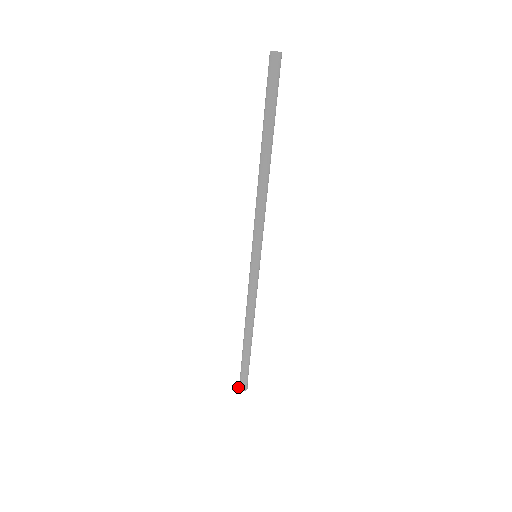
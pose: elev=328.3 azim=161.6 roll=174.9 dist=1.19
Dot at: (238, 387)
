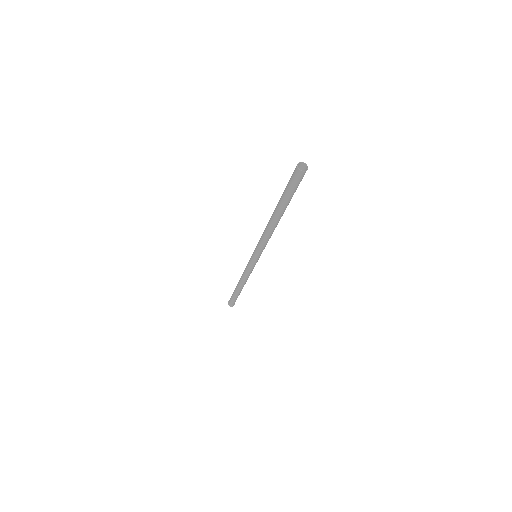
Dot at: (228, 301)
